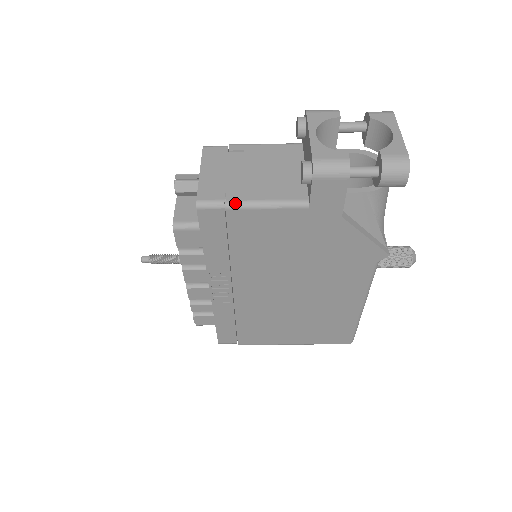
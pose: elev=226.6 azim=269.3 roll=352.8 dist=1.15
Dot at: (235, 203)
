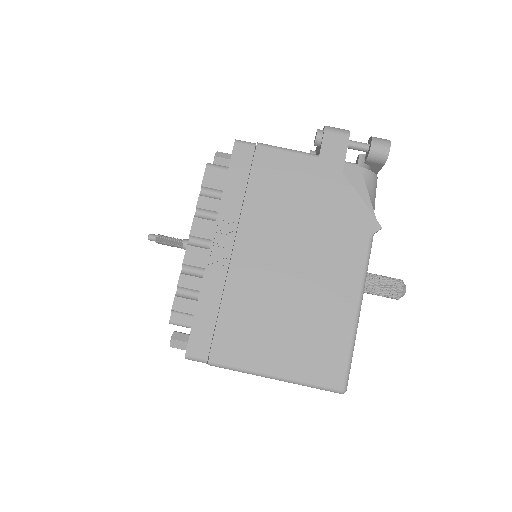
Dot at: (264, 144)
